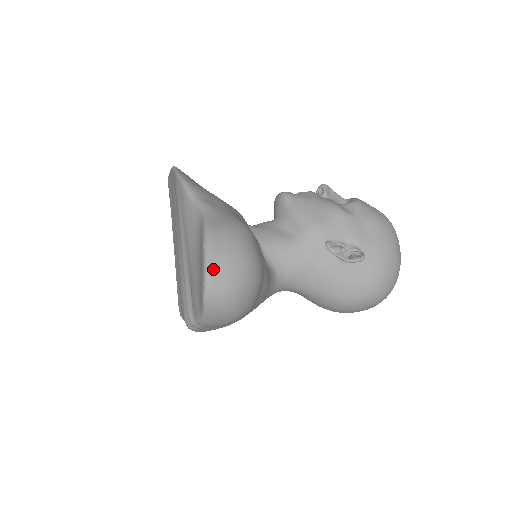
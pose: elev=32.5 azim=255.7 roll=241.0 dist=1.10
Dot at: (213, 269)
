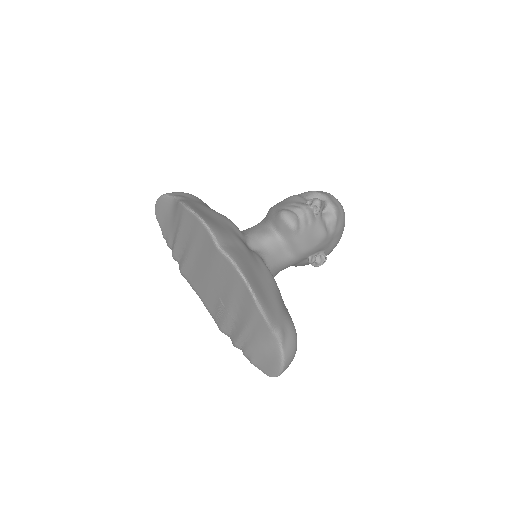
Dot at: occluded
